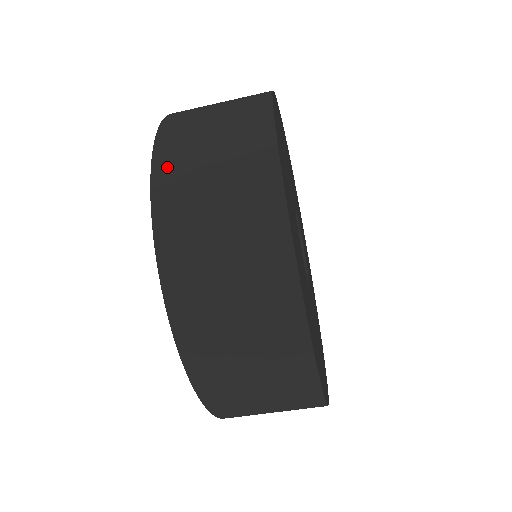
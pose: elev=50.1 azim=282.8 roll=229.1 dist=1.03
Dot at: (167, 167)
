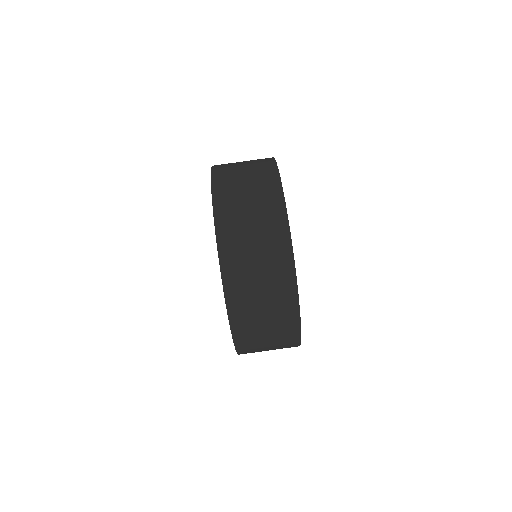
Dot at: occluded
